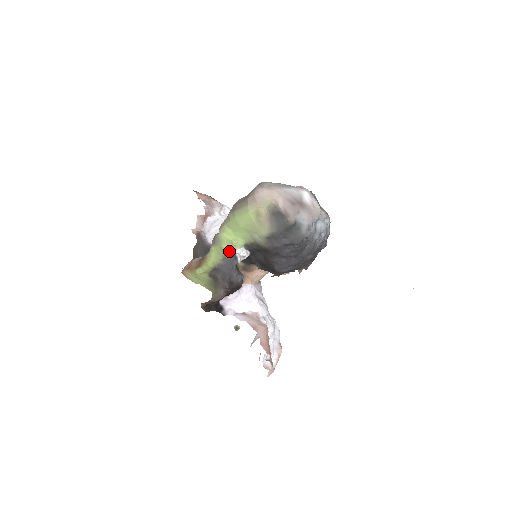
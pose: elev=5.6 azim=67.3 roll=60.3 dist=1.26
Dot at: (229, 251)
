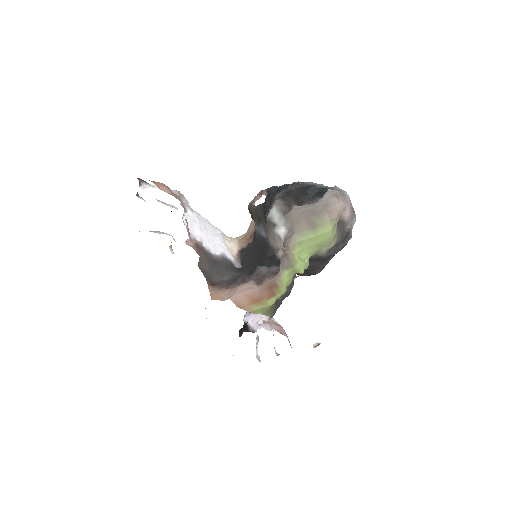
Dot at: occluded
